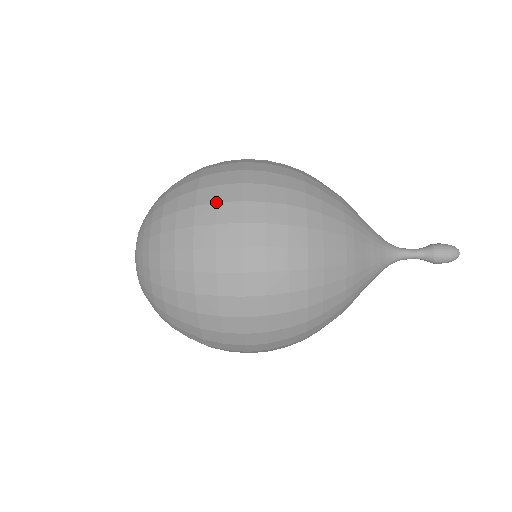
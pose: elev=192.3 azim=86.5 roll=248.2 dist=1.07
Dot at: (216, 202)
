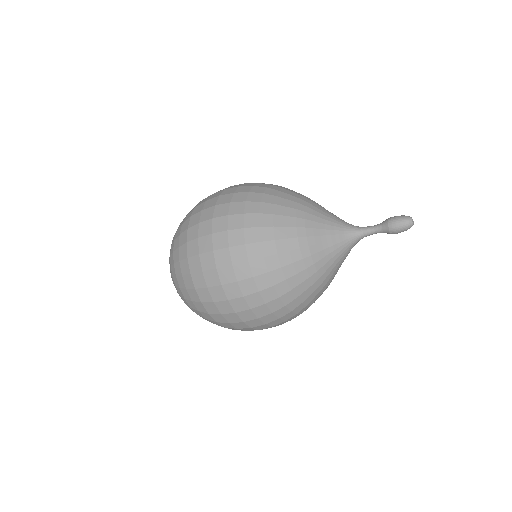
Dot at: occluded
